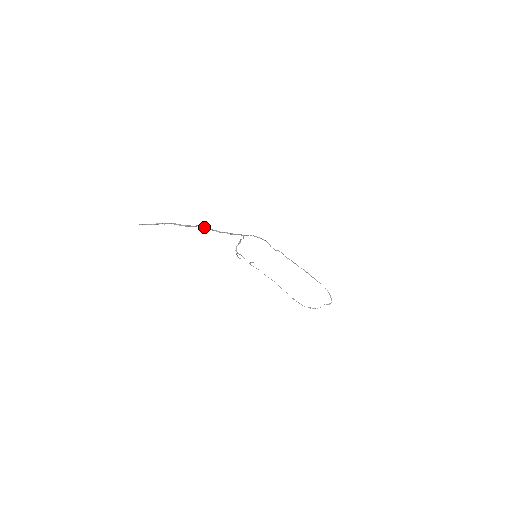
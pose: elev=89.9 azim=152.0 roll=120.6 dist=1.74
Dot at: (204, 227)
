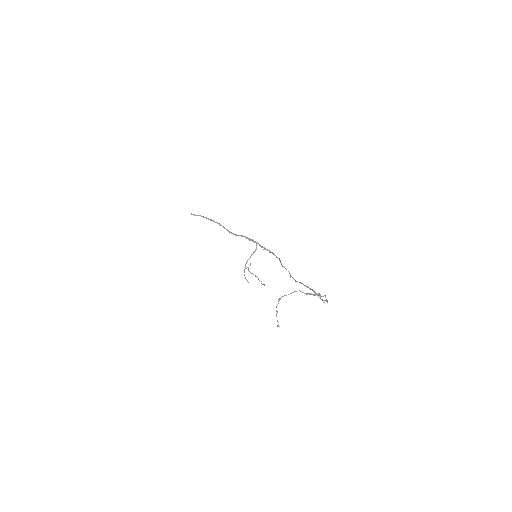
Dot at: occluded
